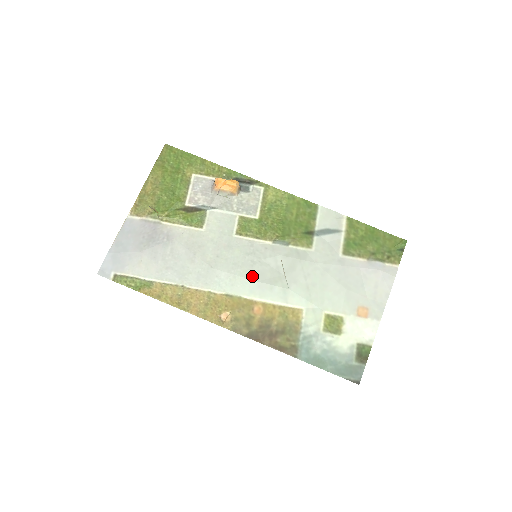
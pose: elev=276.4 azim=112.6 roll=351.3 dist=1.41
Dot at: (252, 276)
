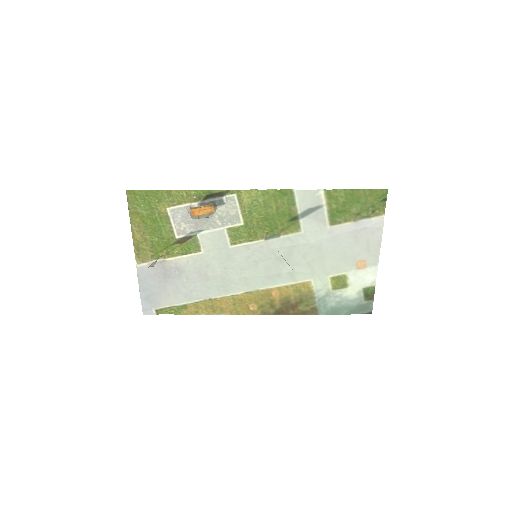
Dot at: (260, 273)
